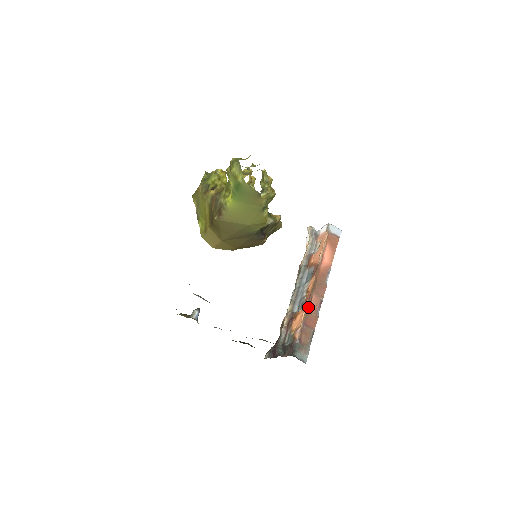
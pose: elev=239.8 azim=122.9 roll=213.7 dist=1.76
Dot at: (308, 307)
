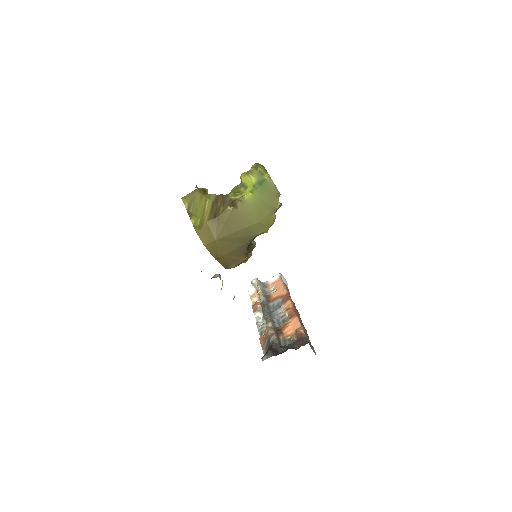
Dot at: occluded
